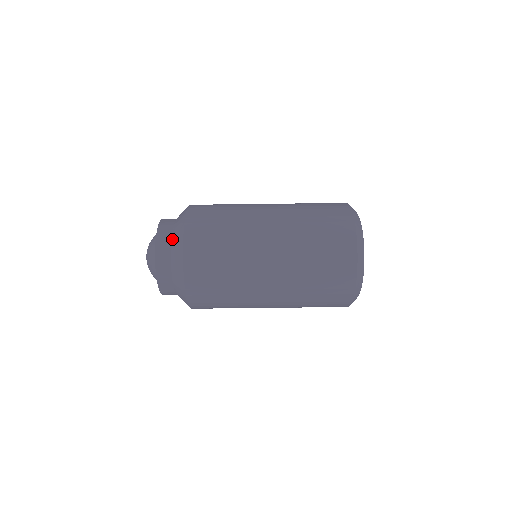
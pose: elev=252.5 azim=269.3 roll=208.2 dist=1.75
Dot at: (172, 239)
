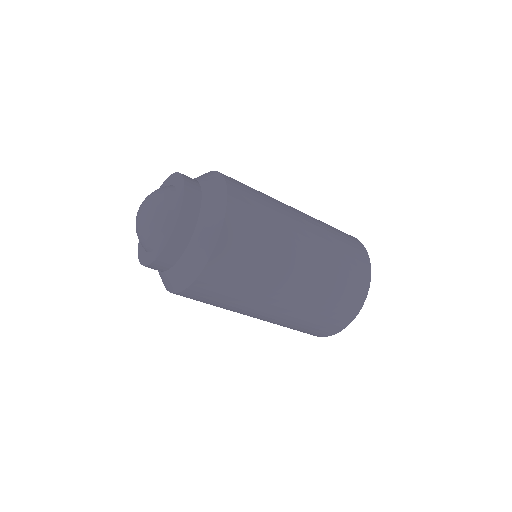
Dot at: (202, 212)
